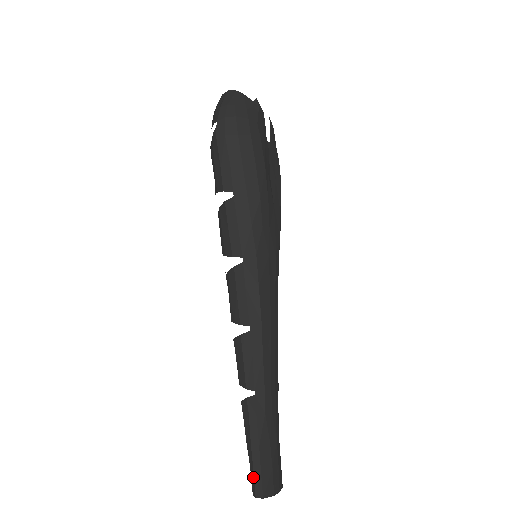
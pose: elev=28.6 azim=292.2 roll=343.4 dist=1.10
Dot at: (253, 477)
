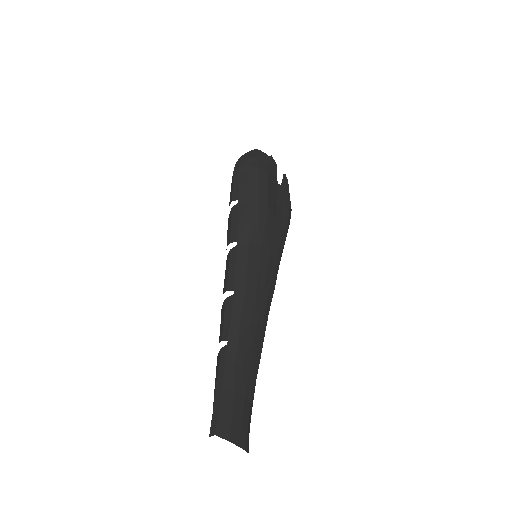
Dot at: occluded
